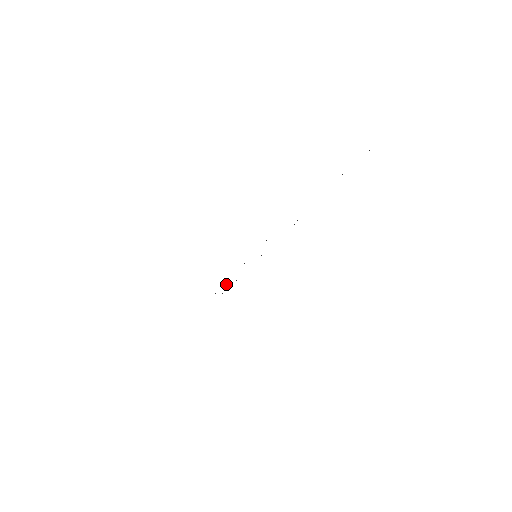
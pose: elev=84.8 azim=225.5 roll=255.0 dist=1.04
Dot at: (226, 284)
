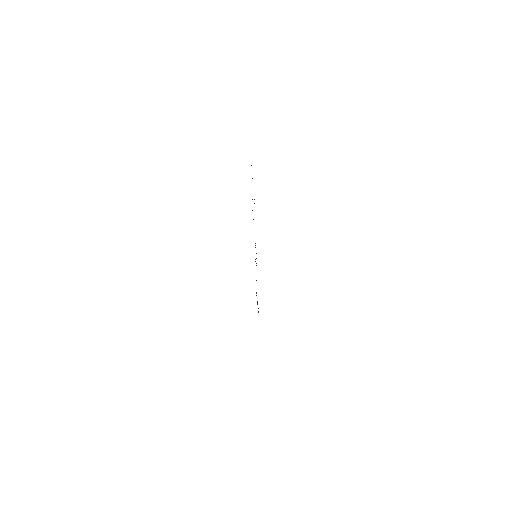
Dot at: (256, 263)
